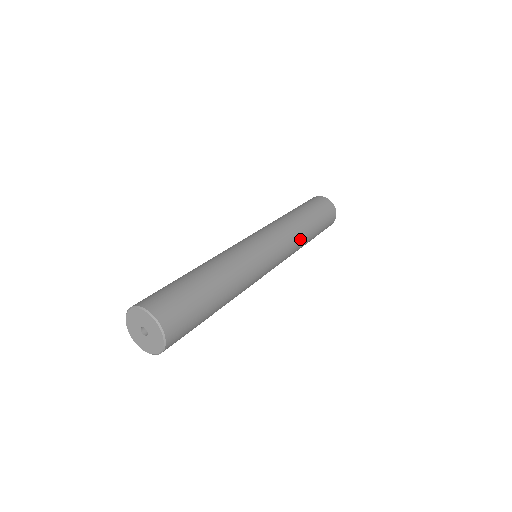
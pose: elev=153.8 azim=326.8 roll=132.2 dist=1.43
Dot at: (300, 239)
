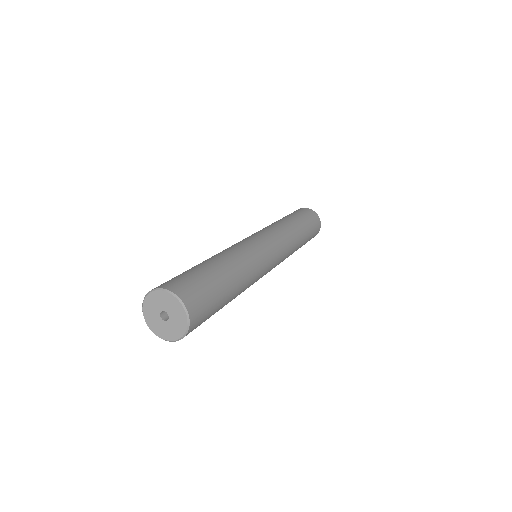
Dot at: (293, 251)
